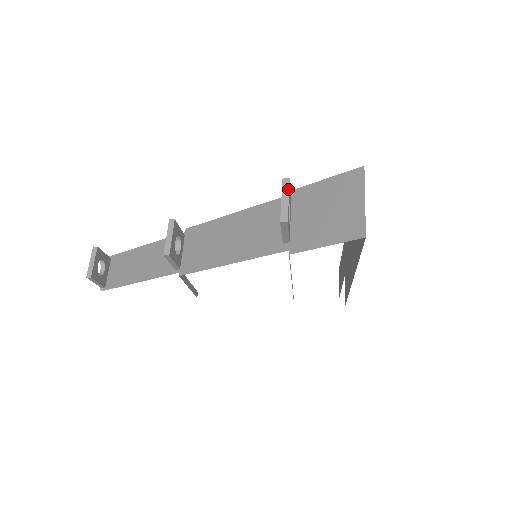
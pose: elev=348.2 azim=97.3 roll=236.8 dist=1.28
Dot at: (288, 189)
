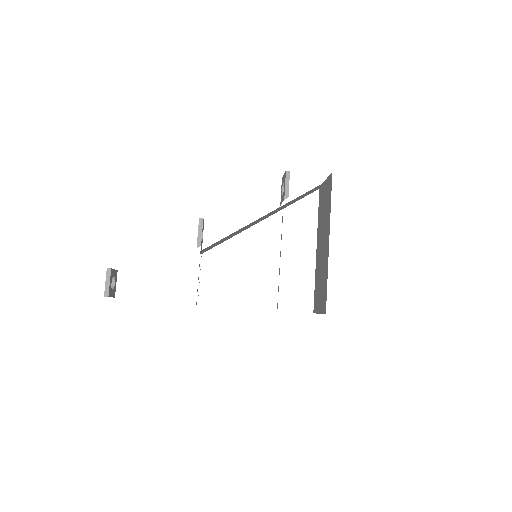
Dot at: occluded
